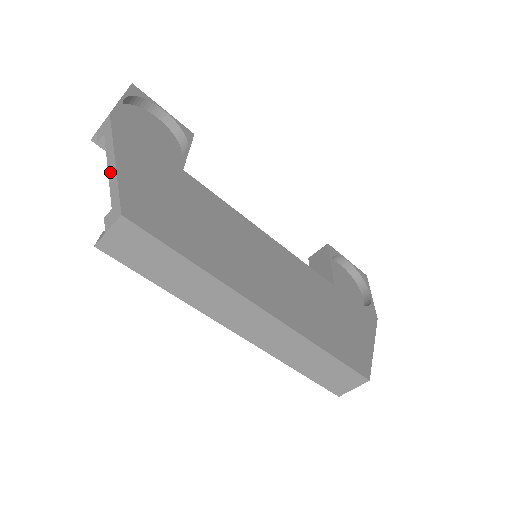
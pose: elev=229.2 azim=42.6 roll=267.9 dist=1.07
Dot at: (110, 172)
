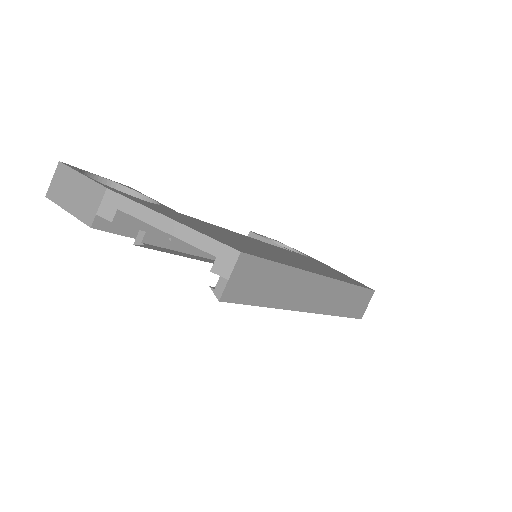
Dot at: (175, 232)
